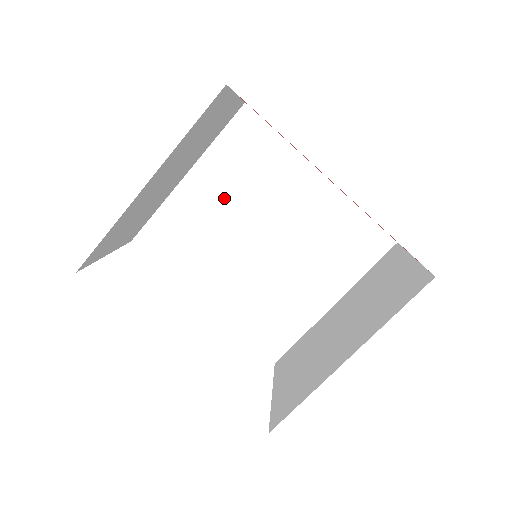
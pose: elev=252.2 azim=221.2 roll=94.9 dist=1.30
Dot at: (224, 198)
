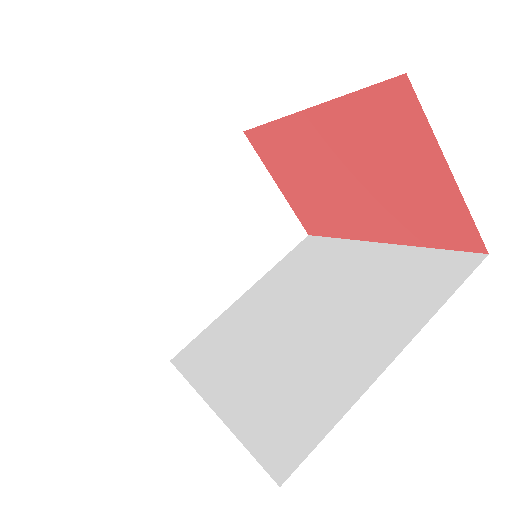
Dot at: (271, 297)
